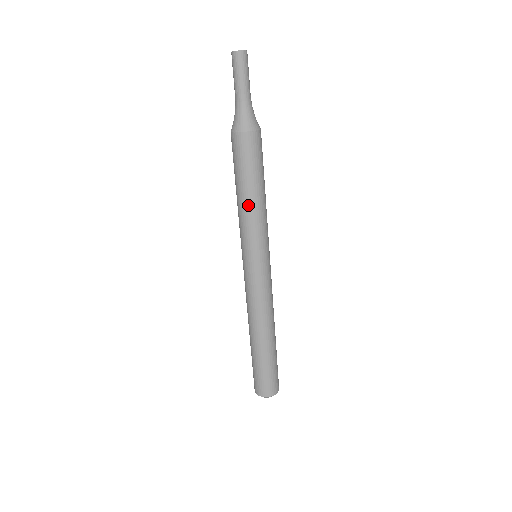
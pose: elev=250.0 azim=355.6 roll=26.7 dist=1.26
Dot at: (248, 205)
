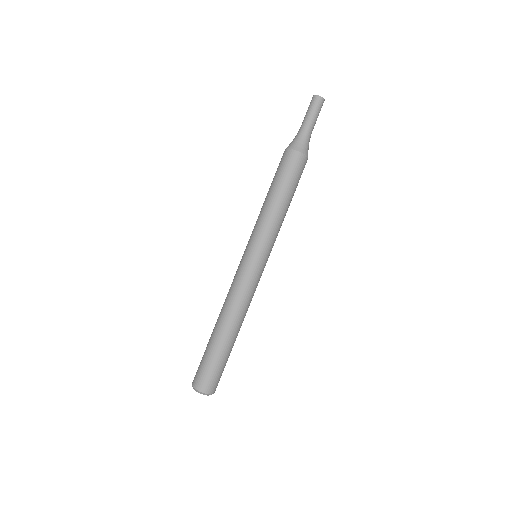
Dot at: (274, 208)
